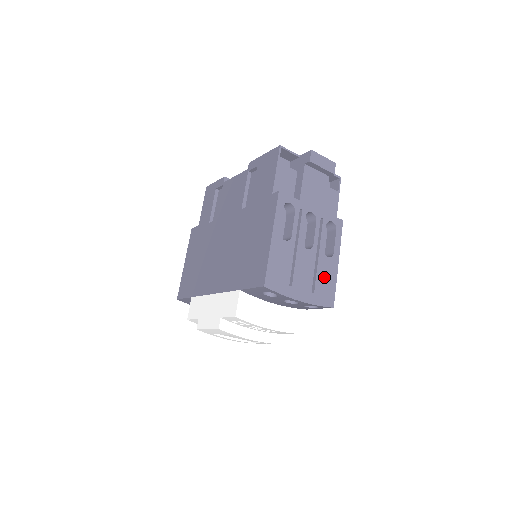
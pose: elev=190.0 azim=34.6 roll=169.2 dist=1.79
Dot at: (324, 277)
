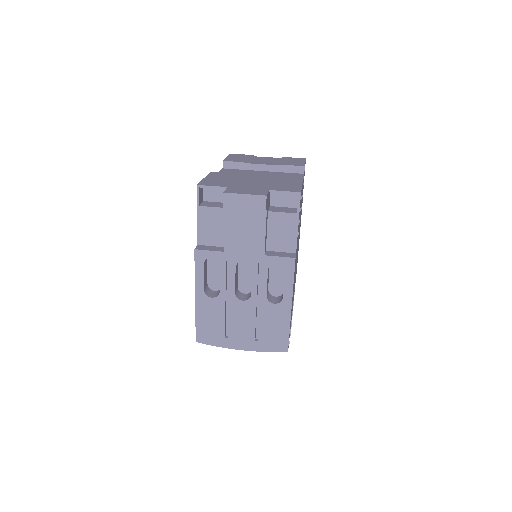
Dot at: (271, 324)
